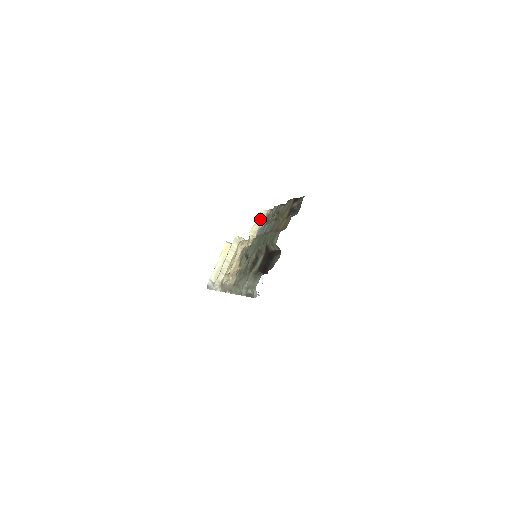
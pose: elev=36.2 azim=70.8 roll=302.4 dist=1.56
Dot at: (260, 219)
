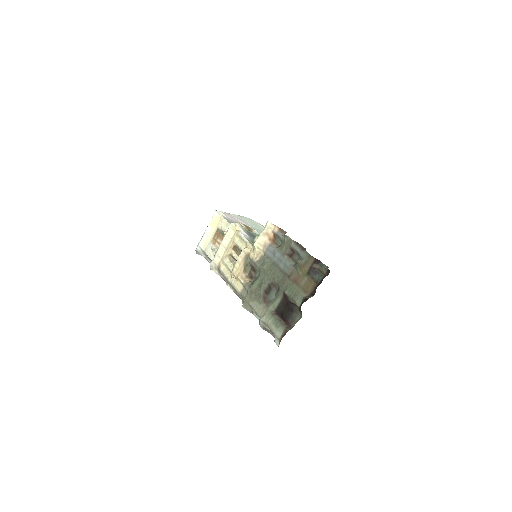
Dot at: (266, 232)
